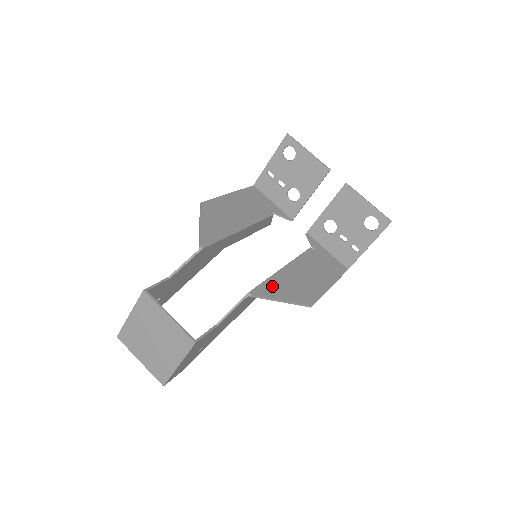
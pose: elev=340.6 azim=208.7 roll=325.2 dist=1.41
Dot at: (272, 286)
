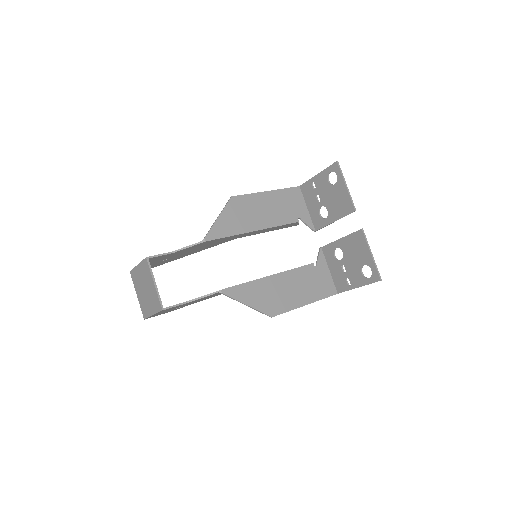
Dot at: (246, 290)
